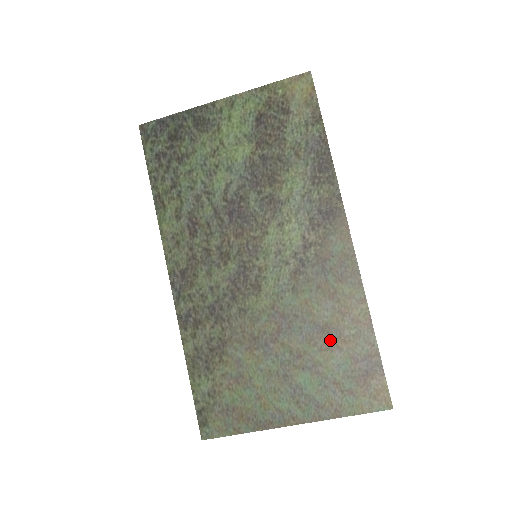
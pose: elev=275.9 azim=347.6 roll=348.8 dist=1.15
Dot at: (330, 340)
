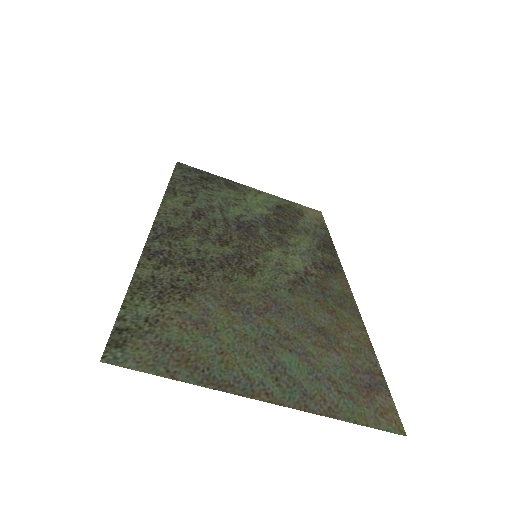
Dot at: (326, 341)
